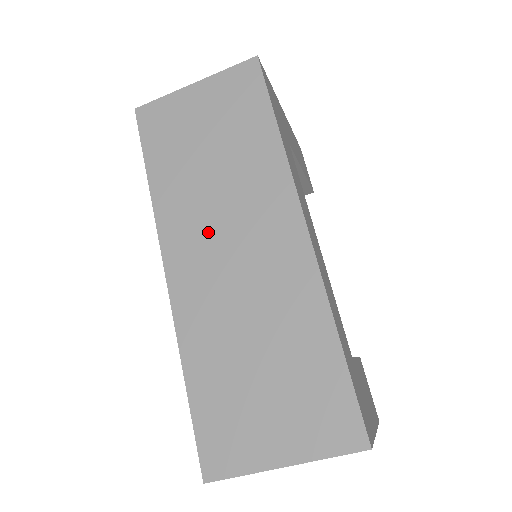
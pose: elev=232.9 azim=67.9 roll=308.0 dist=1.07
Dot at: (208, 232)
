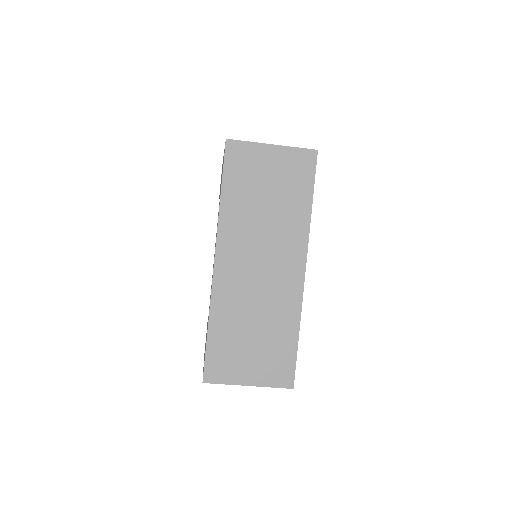
Dot at: (249, 249)
